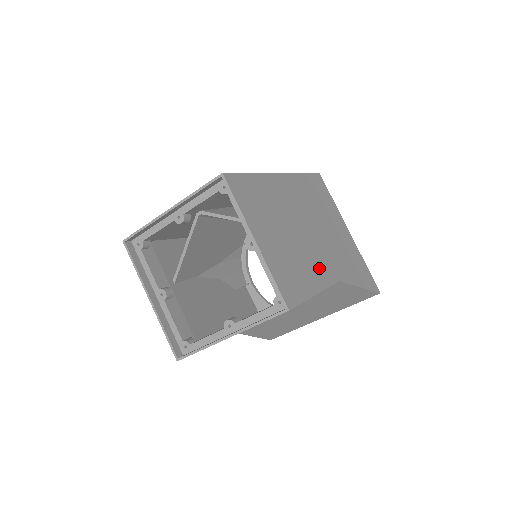
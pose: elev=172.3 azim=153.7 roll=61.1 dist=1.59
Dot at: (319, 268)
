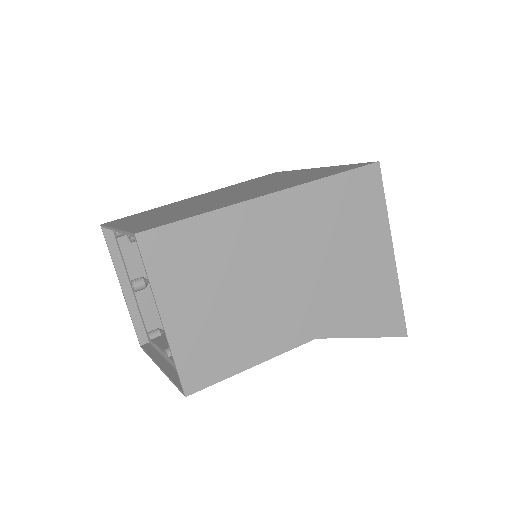
Dot at: (280, 329)
